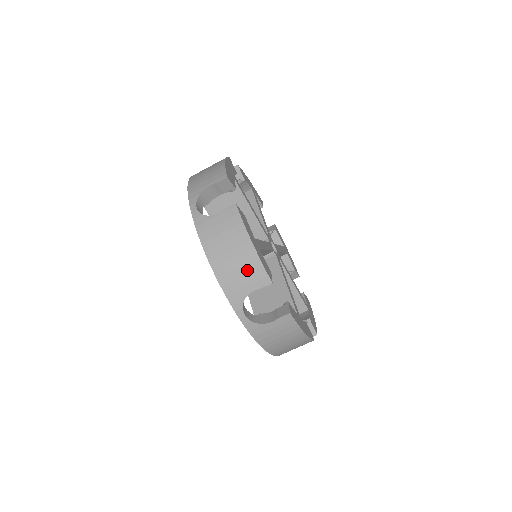
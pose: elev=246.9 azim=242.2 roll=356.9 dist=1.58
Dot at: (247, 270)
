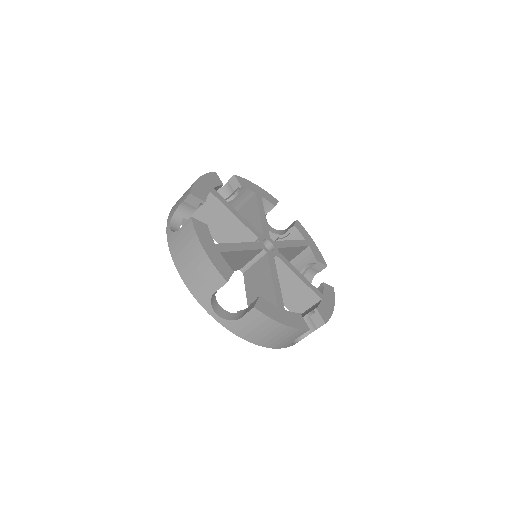
Dot at: (288, 336)
